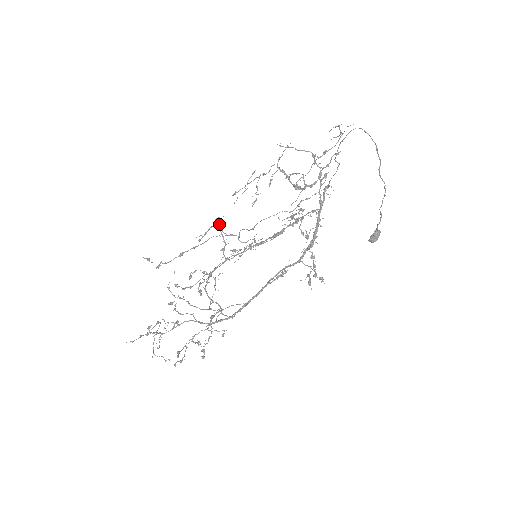
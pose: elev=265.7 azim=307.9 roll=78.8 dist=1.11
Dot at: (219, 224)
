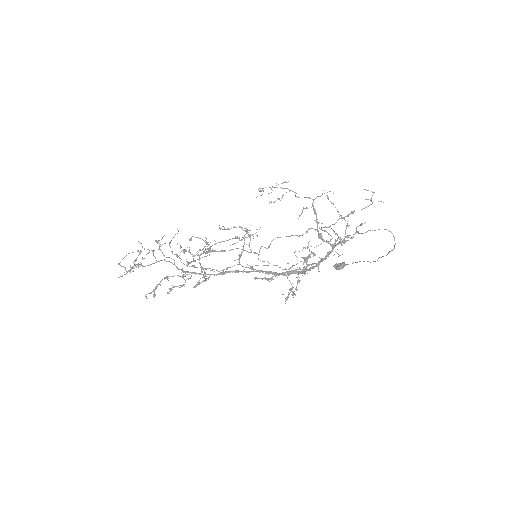
Dot at: occluded
